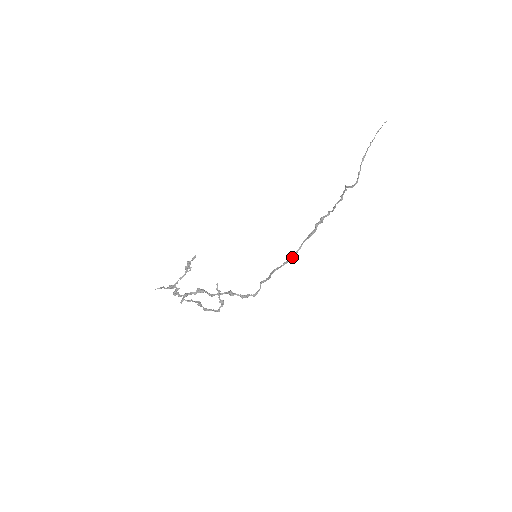
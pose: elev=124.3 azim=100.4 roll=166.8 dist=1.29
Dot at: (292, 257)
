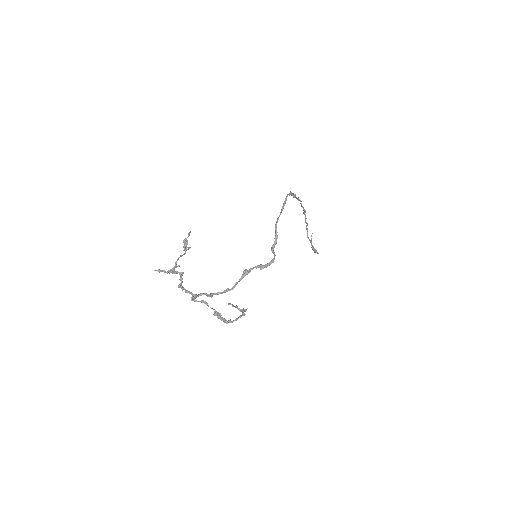
Dot at: (285, 202)
